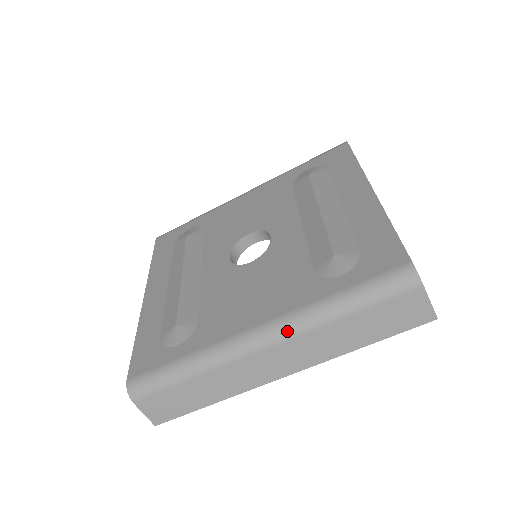
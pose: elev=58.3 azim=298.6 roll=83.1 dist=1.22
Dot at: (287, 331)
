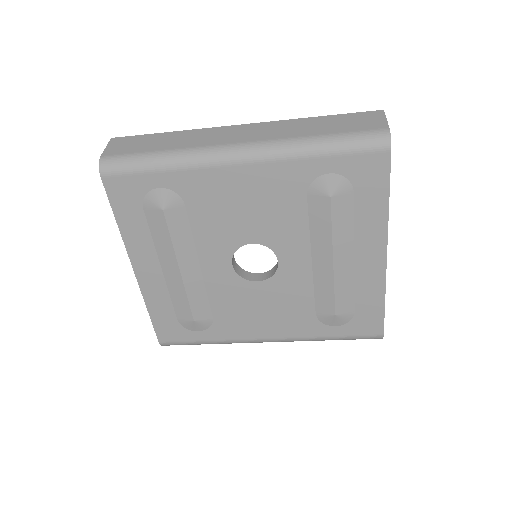
Dot at: occluded
